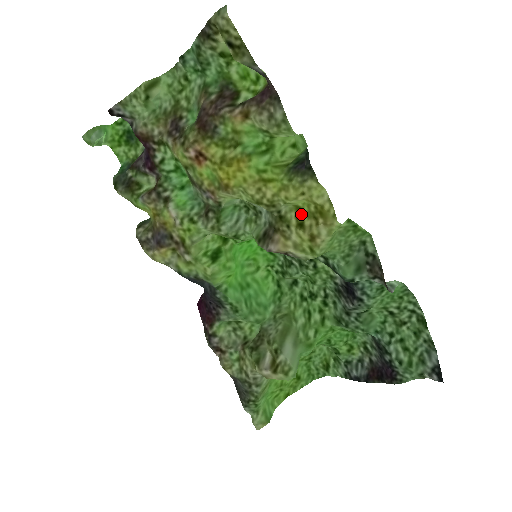
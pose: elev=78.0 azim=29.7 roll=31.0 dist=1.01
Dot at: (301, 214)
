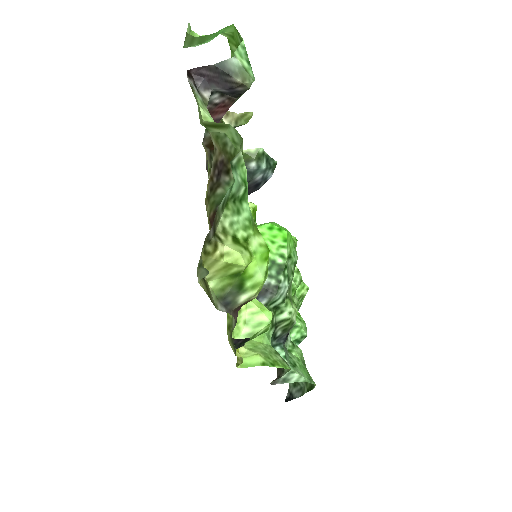
Dot at: occluded
